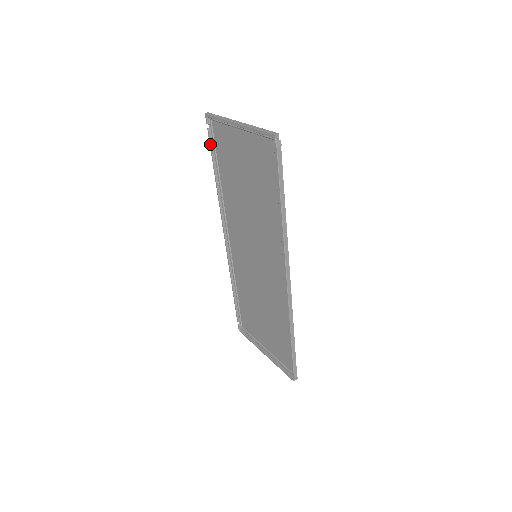
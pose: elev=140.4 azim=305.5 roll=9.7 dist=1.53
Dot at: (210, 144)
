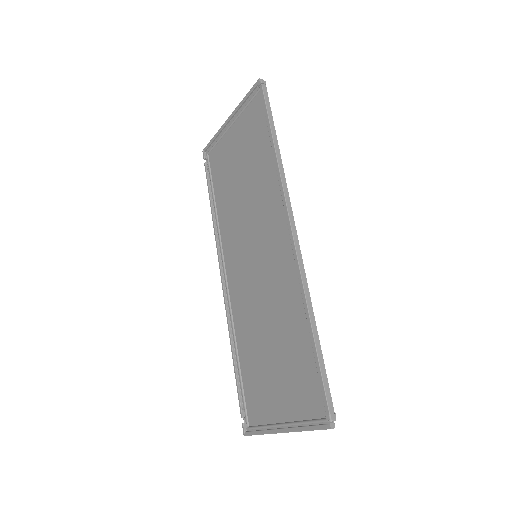
Dot at: (206, 176)
